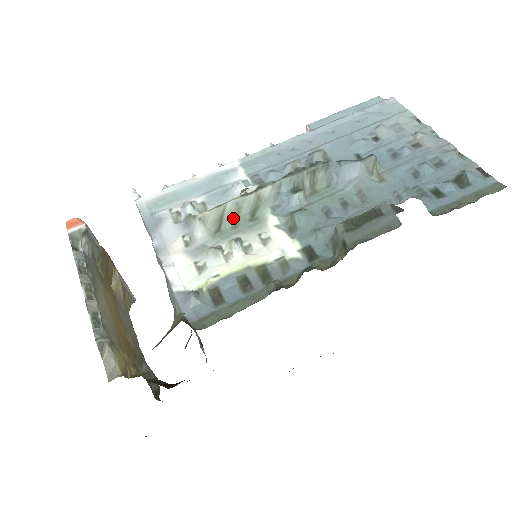
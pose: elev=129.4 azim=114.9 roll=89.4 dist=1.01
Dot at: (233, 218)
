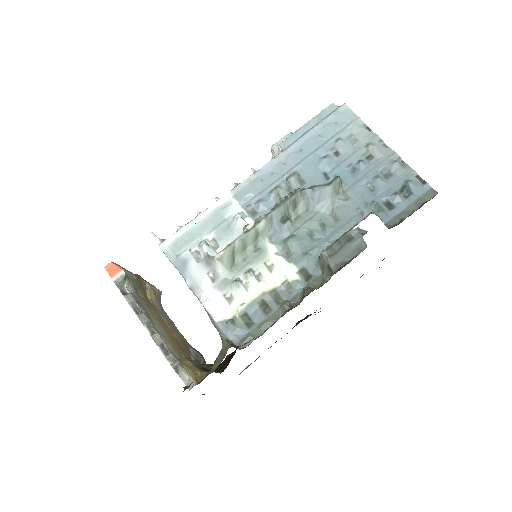
Dot at: (242, 252)
